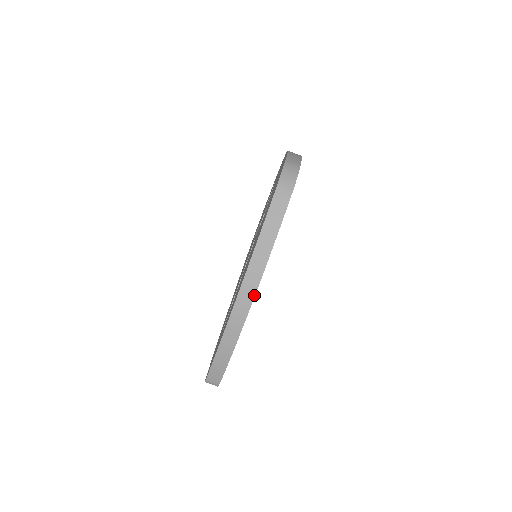
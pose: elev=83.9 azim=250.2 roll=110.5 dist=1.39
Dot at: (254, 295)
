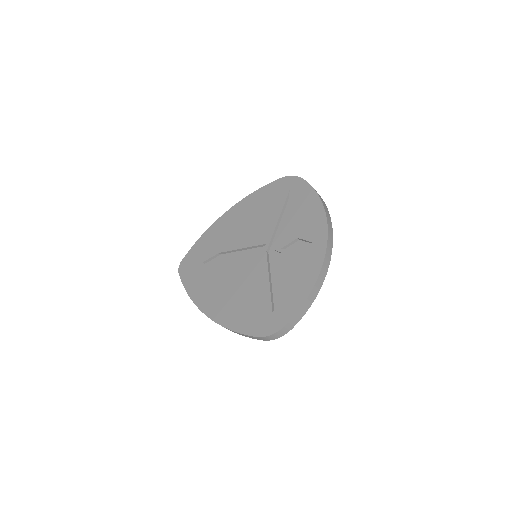
Dot at: occluded
